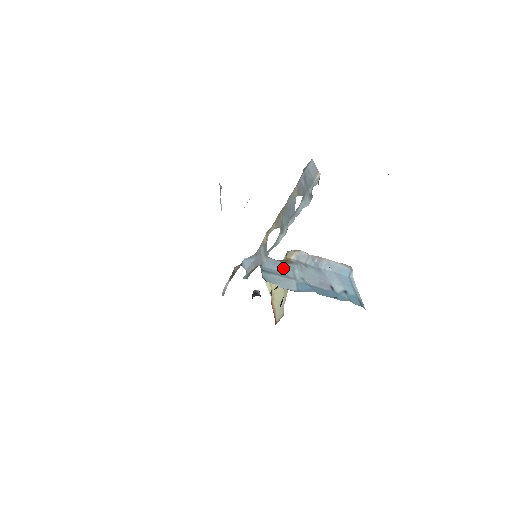
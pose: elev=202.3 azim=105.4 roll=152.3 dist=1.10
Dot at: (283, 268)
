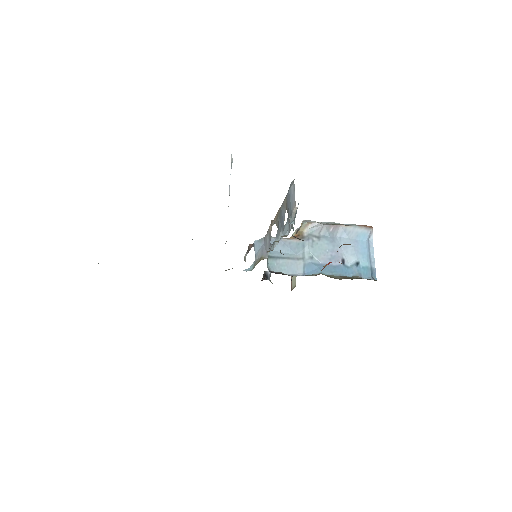
Dot at: (293, 247)
